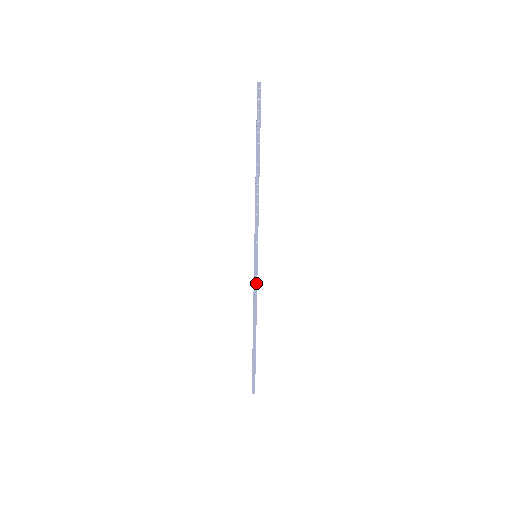
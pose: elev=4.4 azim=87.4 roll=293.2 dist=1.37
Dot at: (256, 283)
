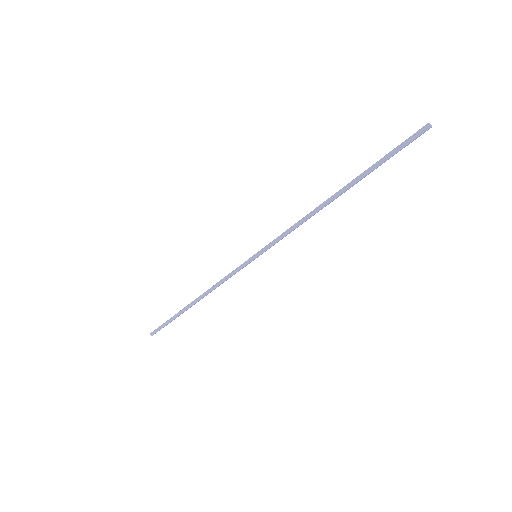
Dot at: occluded
